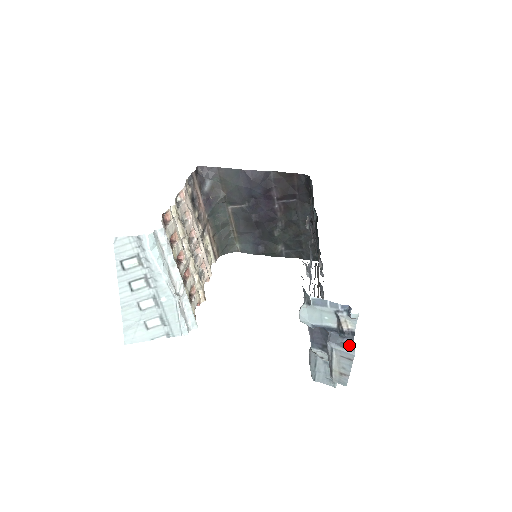
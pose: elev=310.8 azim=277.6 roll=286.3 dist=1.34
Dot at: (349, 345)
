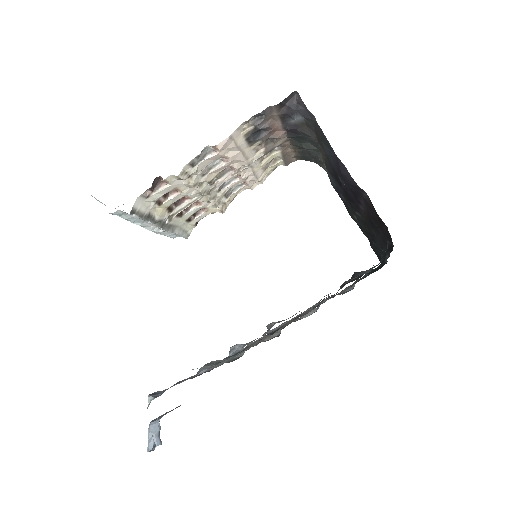
Dot at: (152, 444)
